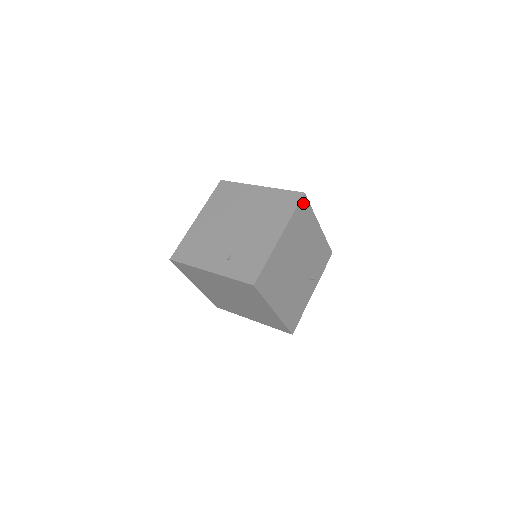
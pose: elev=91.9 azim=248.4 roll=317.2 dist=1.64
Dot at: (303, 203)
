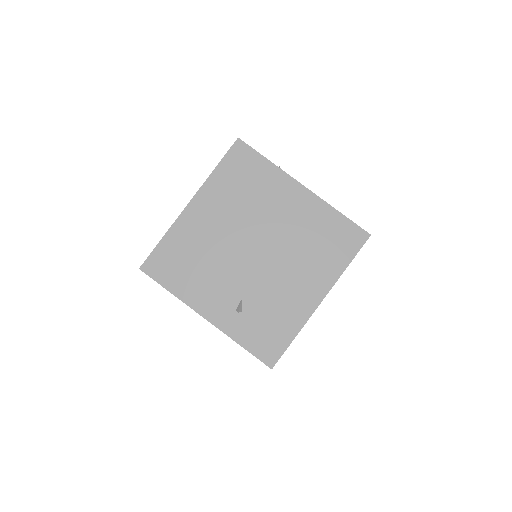
Dot at: occluded
